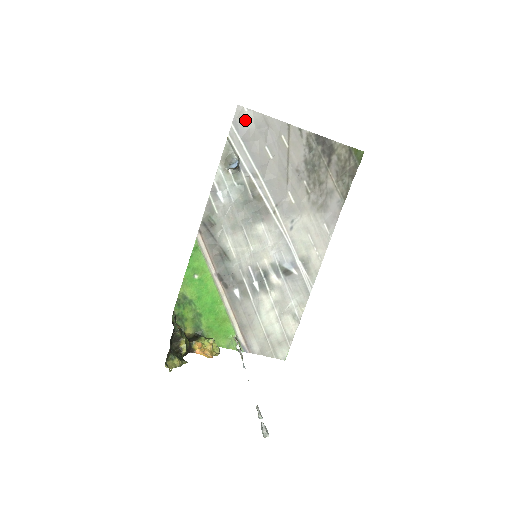
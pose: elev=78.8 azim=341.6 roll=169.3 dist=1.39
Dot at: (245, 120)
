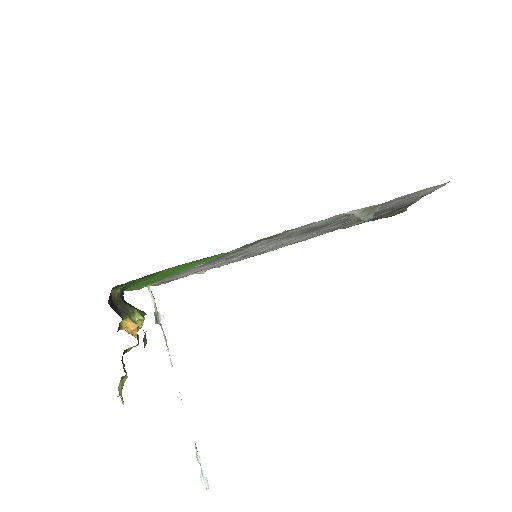
Dot at: (428, 189)
